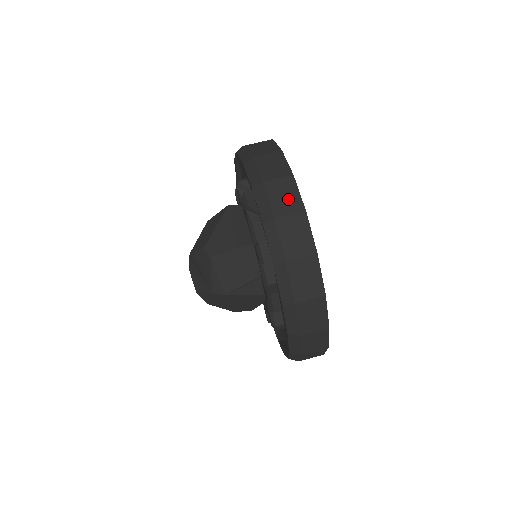
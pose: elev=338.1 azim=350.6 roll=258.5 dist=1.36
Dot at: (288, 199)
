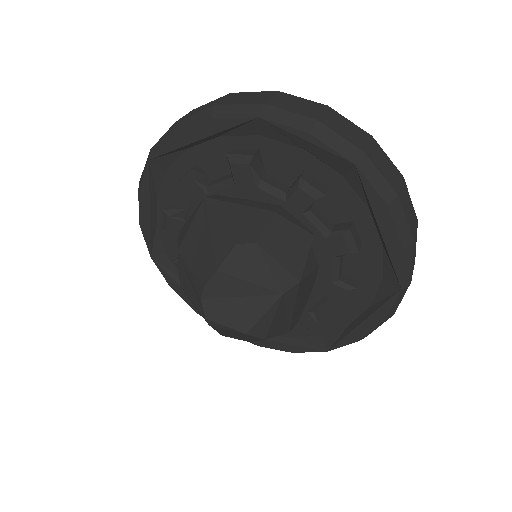
Dot at: (302, 105)
